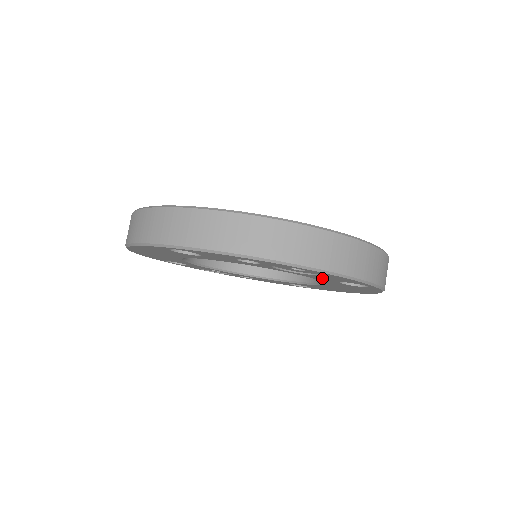
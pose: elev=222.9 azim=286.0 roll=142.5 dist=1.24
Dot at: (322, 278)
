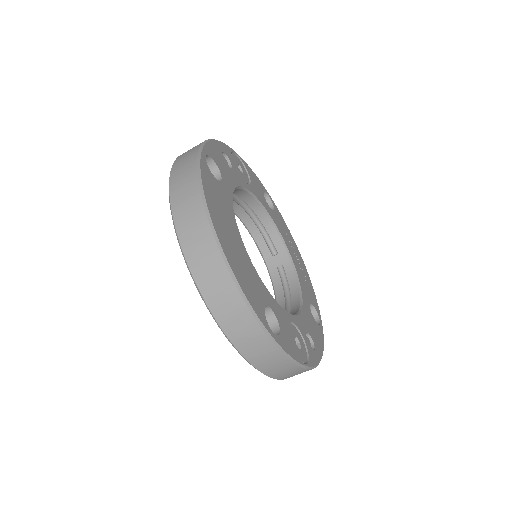
Dot at: occluded
